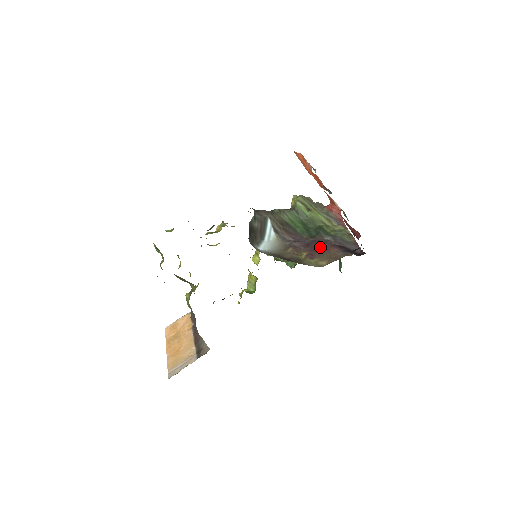
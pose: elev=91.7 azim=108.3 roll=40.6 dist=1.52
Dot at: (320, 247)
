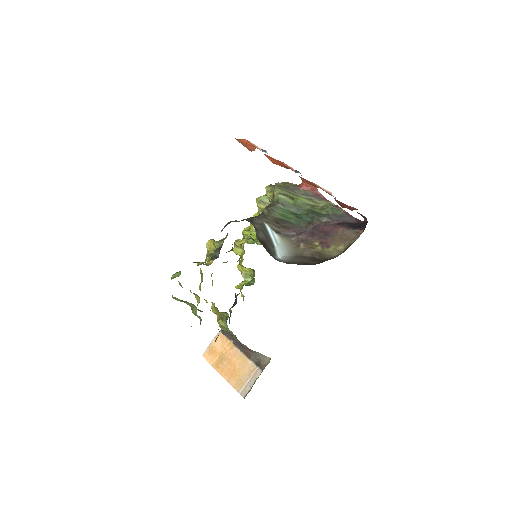
Dot at: (326, 232)
